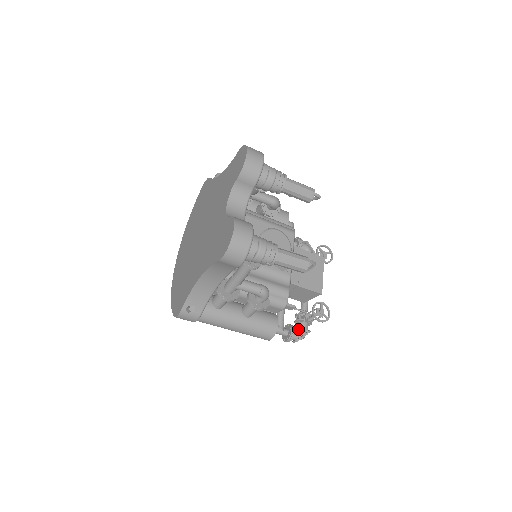
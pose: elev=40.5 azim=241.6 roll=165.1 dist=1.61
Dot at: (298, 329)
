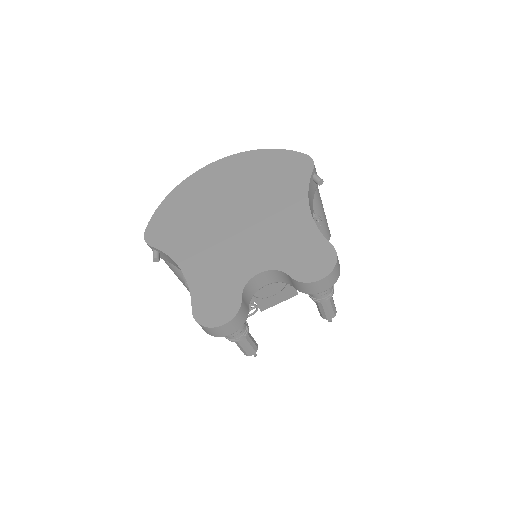
Dot at: occluded
